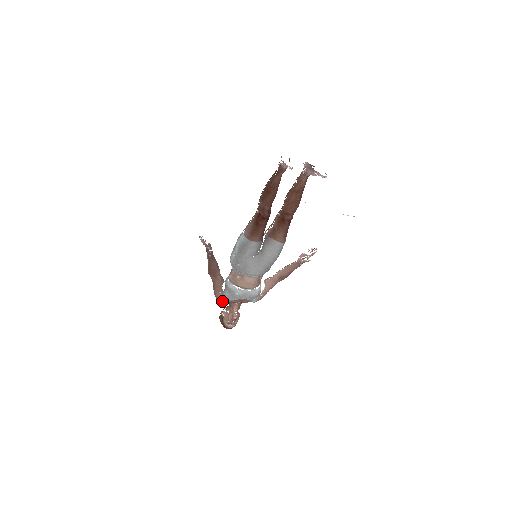
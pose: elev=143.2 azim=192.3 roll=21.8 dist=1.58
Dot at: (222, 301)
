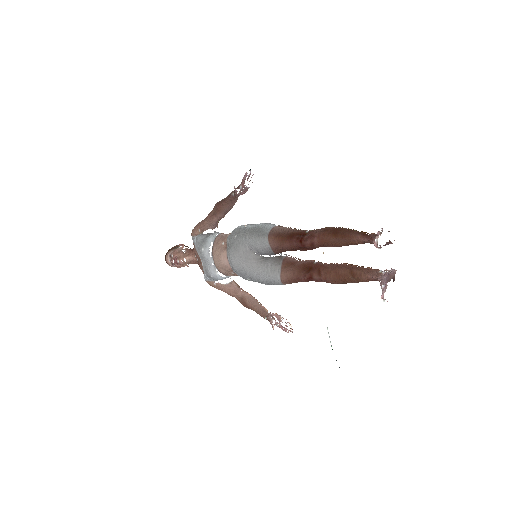
Dot at: occluded
